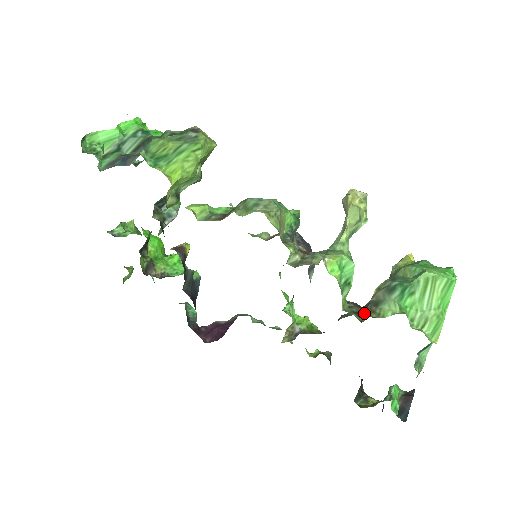
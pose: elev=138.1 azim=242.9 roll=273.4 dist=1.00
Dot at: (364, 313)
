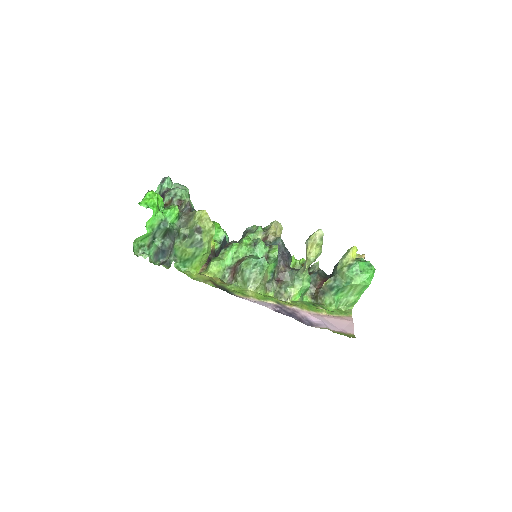
Dot at: (316, 298)
